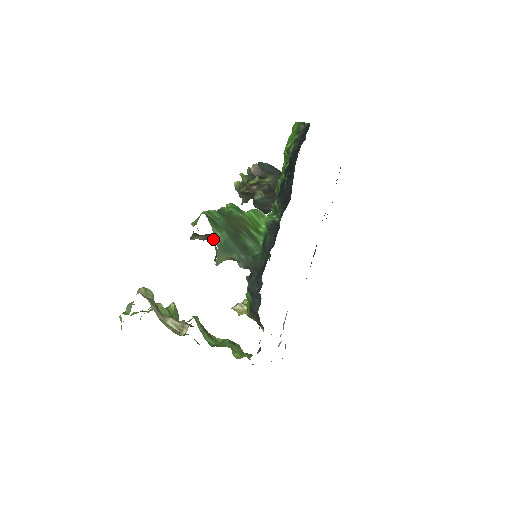
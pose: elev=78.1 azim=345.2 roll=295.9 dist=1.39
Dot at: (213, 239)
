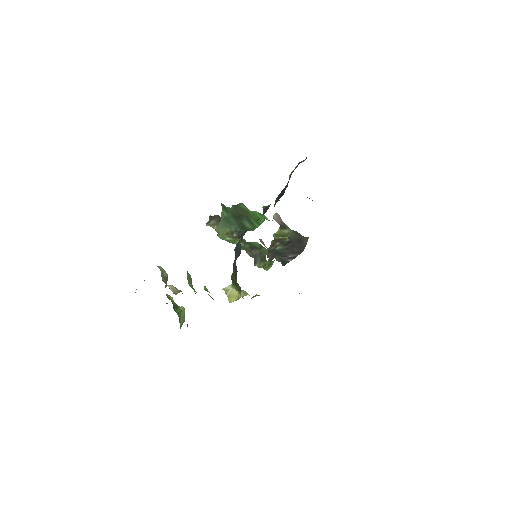
Dot at: occluded
